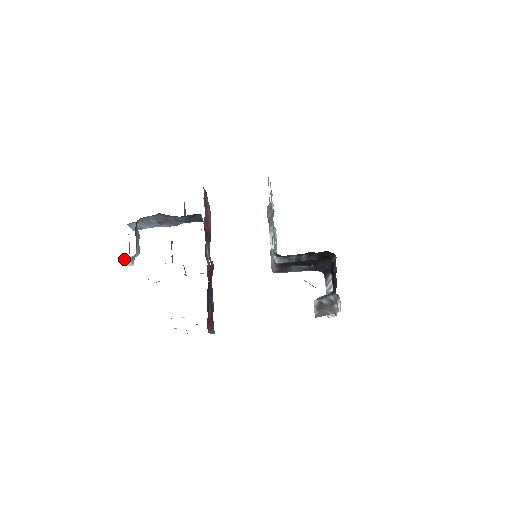
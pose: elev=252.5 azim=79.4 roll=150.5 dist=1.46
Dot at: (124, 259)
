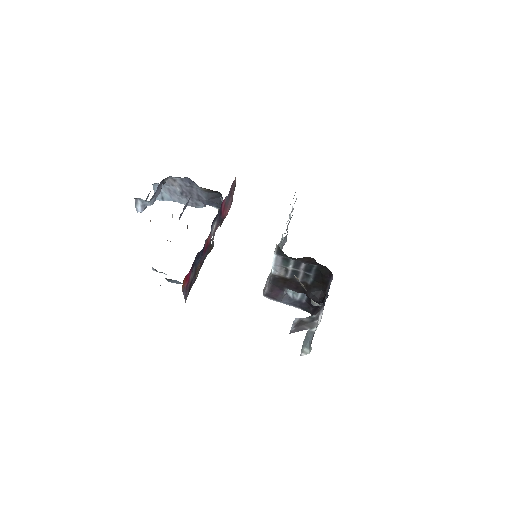
Dot at: (137, 201)
